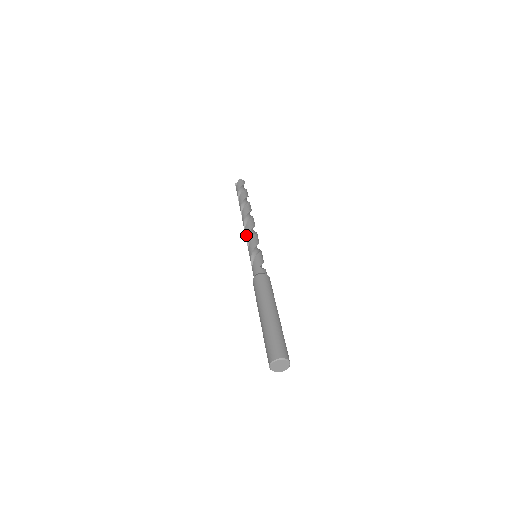
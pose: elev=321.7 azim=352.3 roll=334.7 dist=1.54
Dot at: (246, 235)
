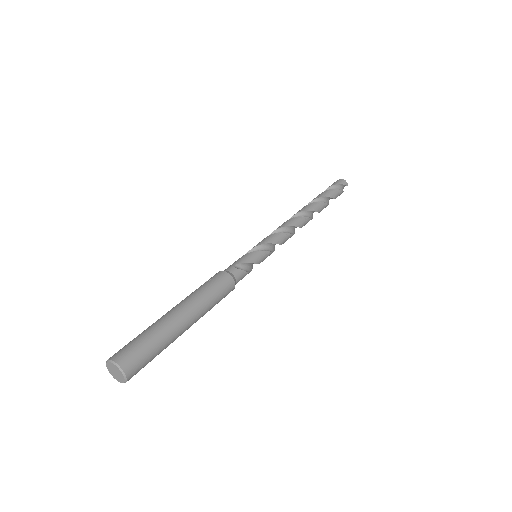
Dot at: (272, 232)
